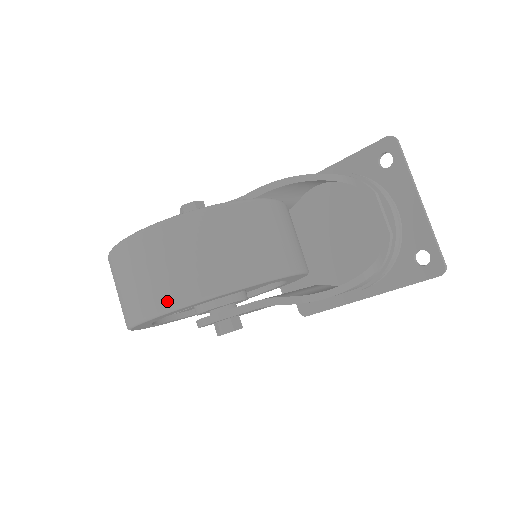
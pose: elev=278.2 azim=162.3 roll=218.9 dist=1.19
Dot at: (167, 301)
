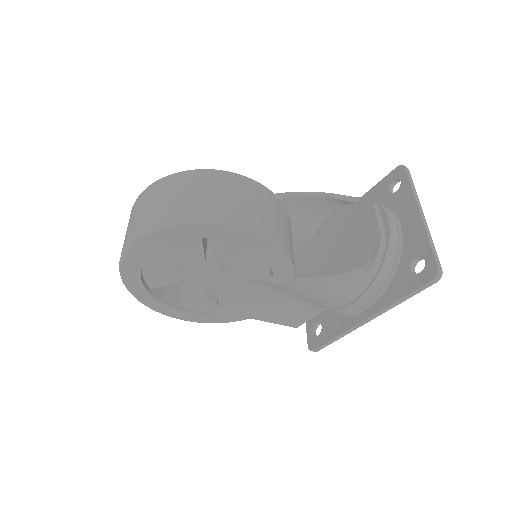
Dot at: (140, 229)
